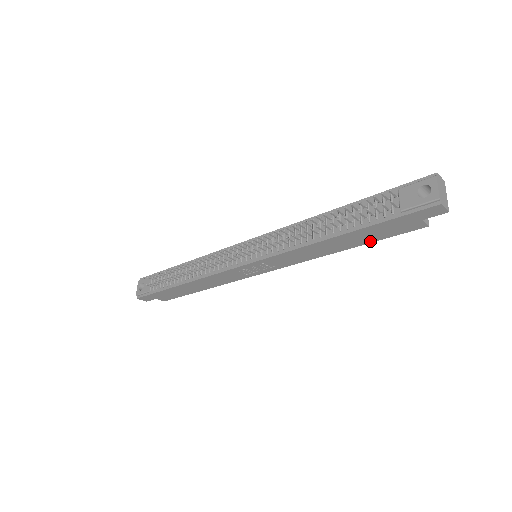
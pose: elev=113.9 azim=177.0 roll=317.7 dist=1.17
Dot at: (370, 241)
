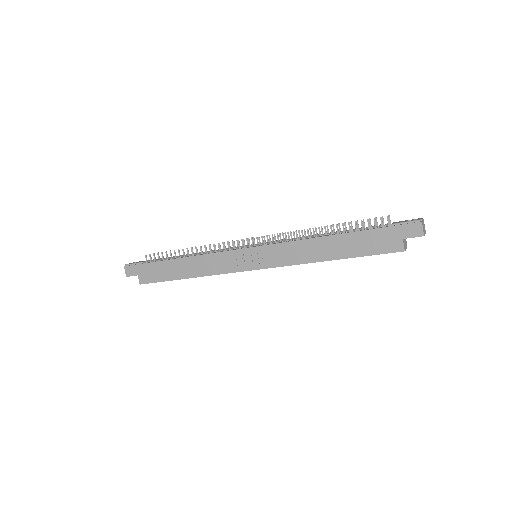
Dot at: (355, 255)
